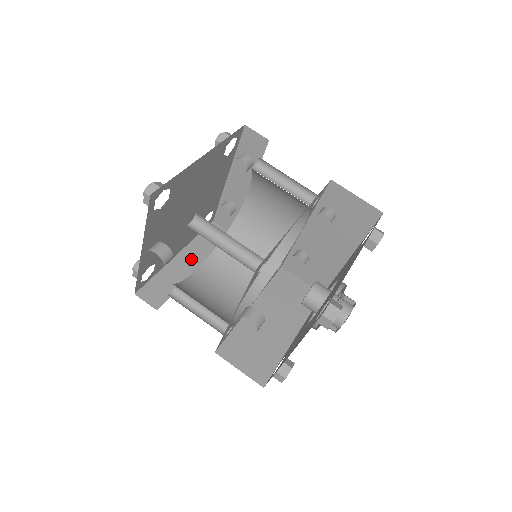
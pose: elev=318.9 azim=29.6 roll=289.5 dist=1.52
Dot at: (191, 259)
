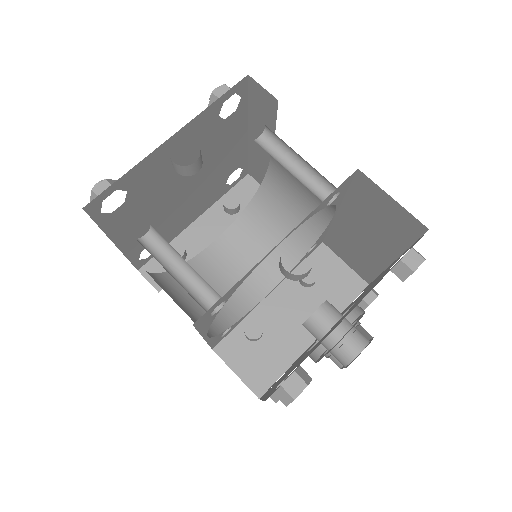
Dot at: occluded
